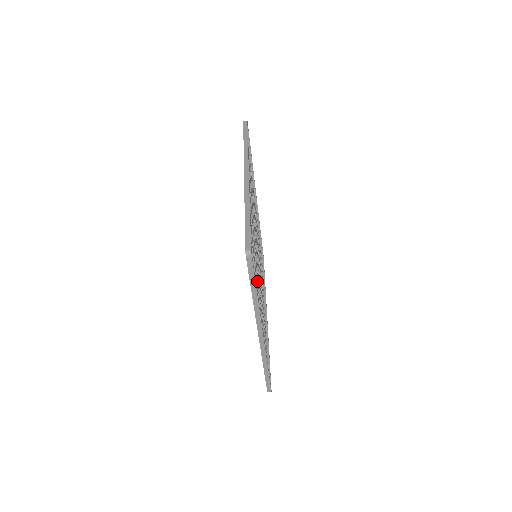
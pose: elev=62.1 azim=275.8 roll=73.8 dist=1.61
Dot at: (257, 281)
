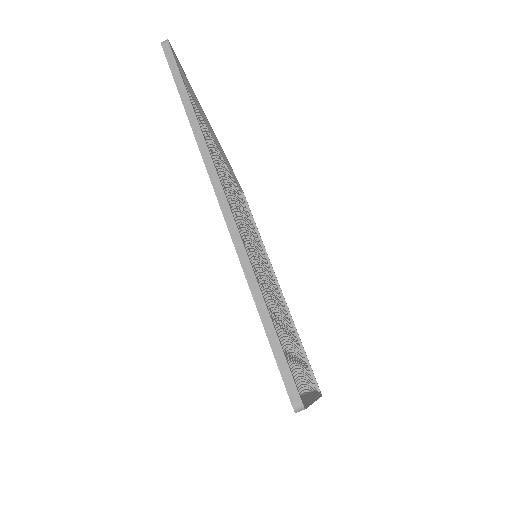
Dot at: (279, 317)
